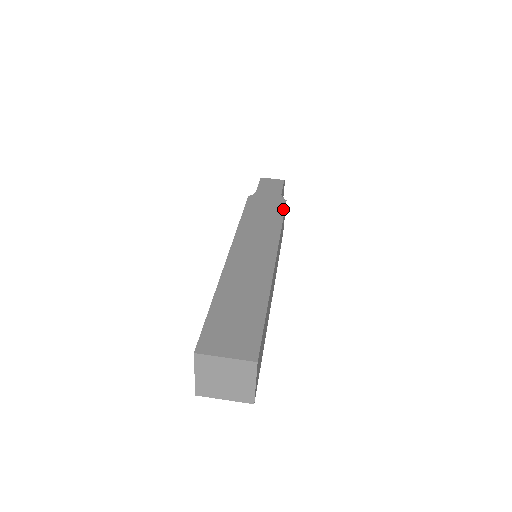
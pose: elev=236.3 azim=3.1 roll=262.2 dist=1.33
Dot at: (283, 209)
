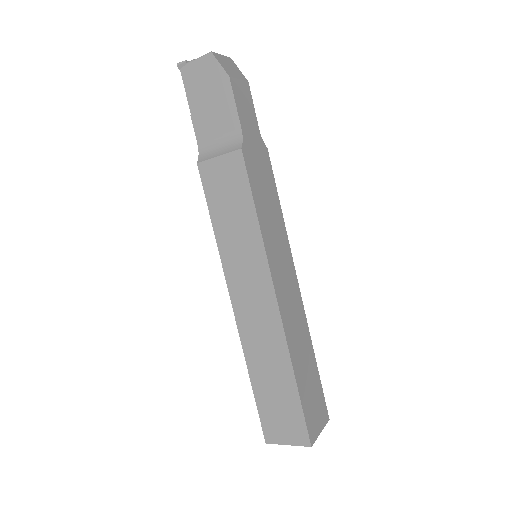
Dot at: (273, 175)
